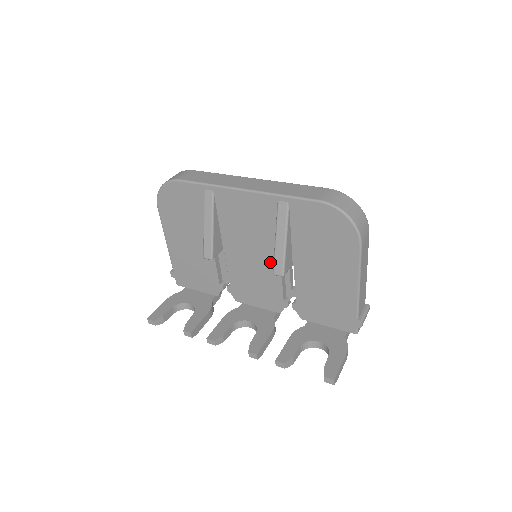
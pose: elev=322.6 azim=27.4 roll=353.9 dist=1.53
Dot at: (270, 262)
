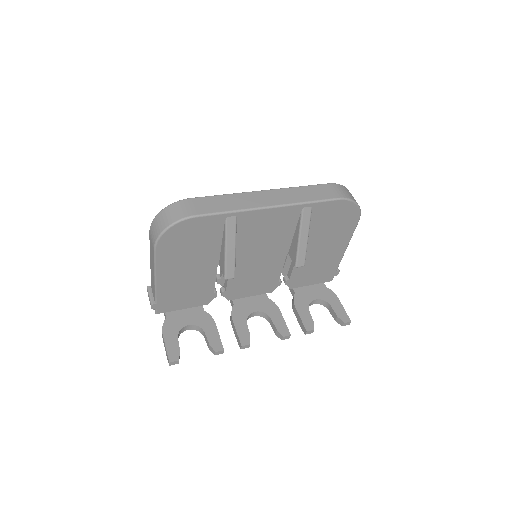
Dot at: (277, 257)
